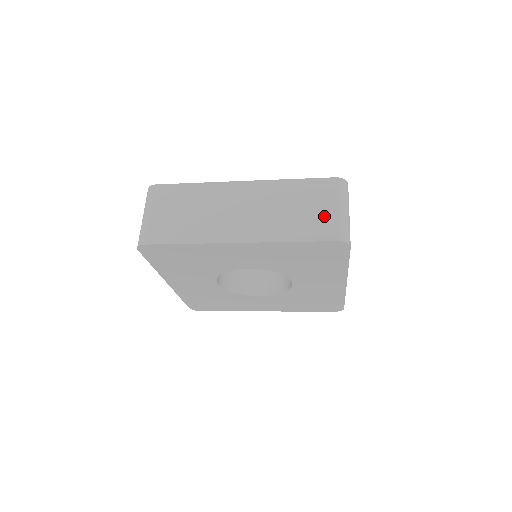
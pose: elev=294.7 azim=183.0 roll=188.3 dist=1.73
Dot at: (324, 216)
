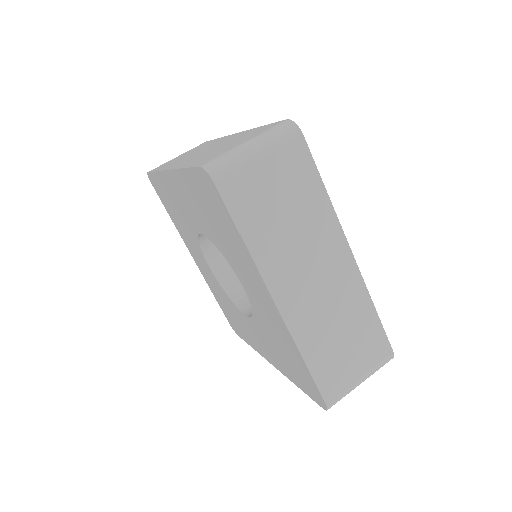
Dot at: (347, 372)
